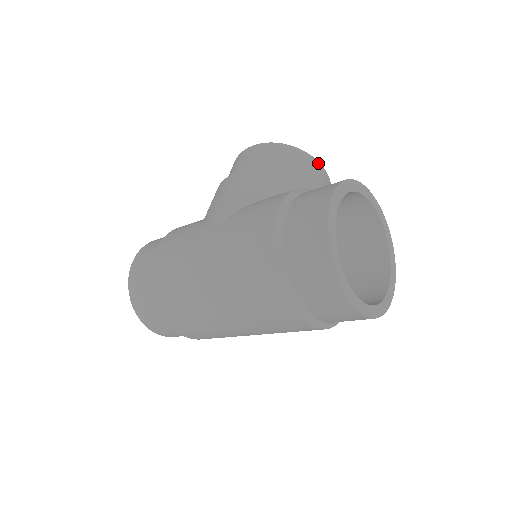
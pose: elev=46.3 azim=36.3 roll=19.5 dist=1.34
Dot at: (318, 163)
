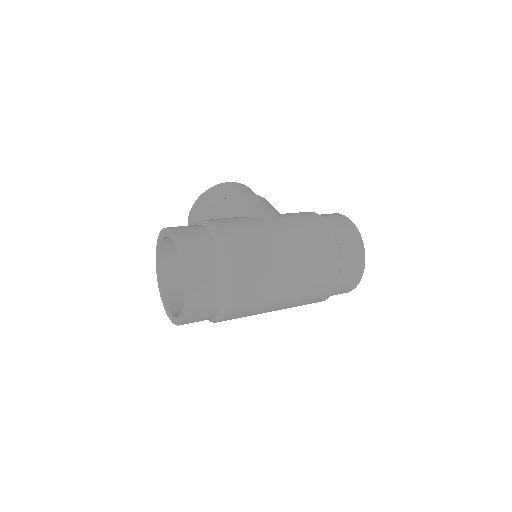
Dot at: occluded
